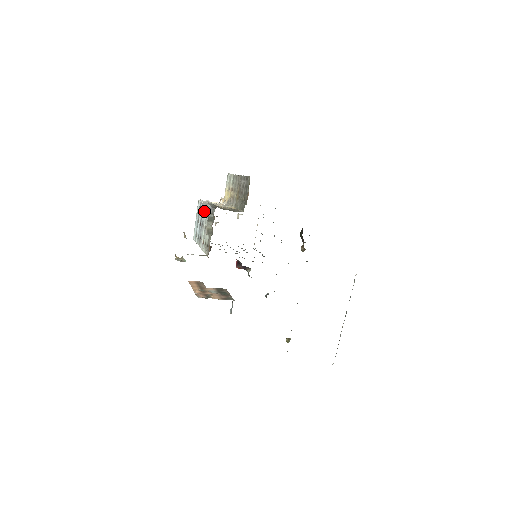
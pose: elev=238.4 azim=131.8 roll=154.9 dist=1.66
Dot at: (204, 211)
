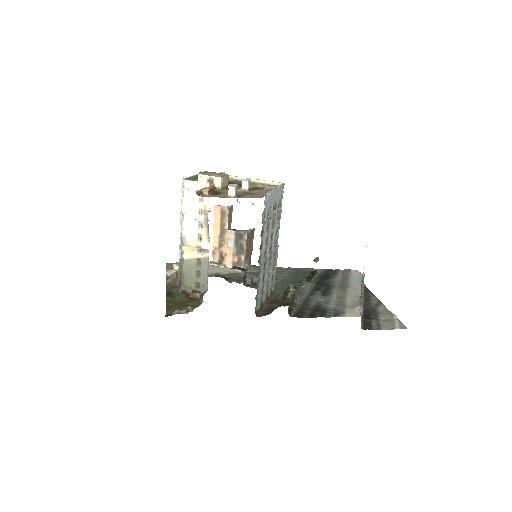
Dot at: occluded
